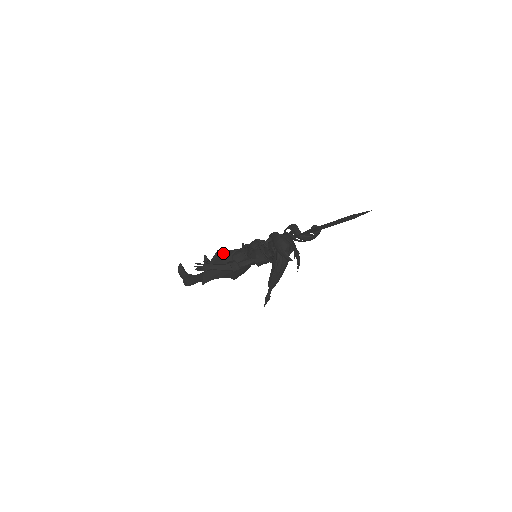
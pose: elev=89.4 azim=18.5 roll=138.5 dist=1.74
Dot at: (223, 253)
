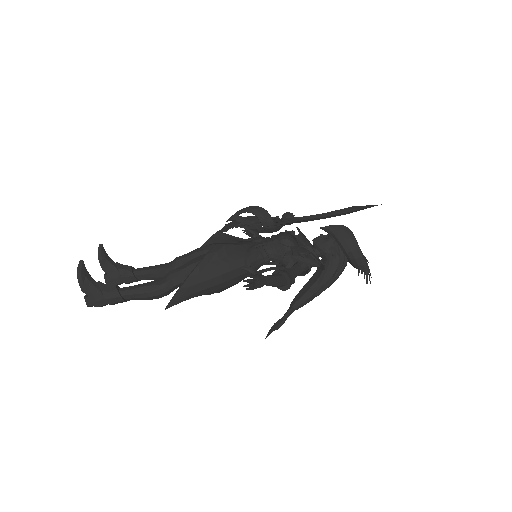
Dot at: (225, 250)
